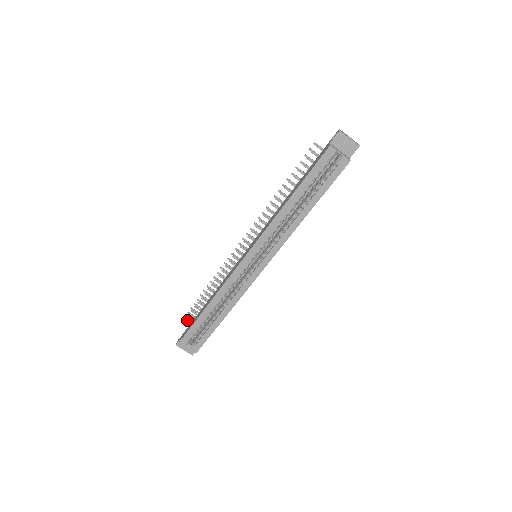
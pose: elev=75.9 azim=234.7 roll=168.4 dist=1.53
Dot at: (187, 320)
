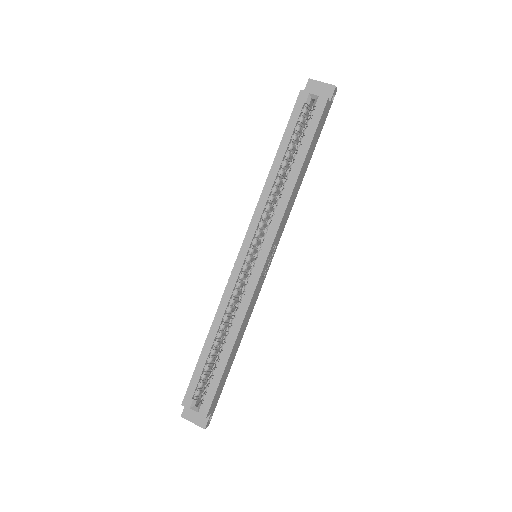
Dot at: occluded
